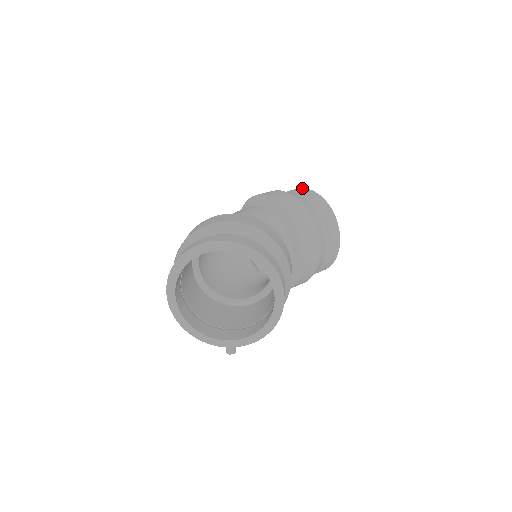
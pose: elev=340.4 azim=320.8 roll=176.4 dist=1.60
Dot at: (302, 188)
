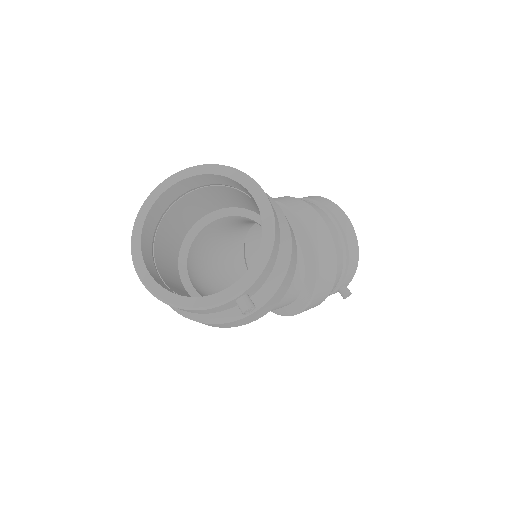
Dot at: occluded
